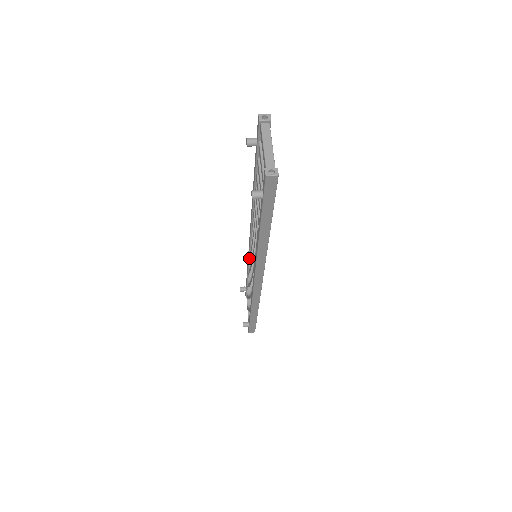
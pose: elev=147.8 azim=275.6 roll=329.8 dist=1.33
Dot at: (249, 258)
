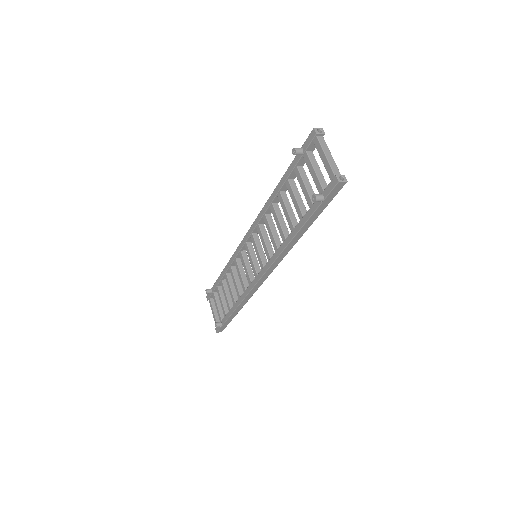
Dot at: (234, 259)
